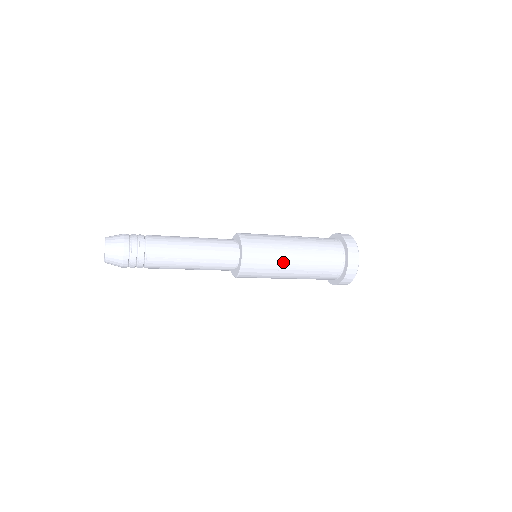
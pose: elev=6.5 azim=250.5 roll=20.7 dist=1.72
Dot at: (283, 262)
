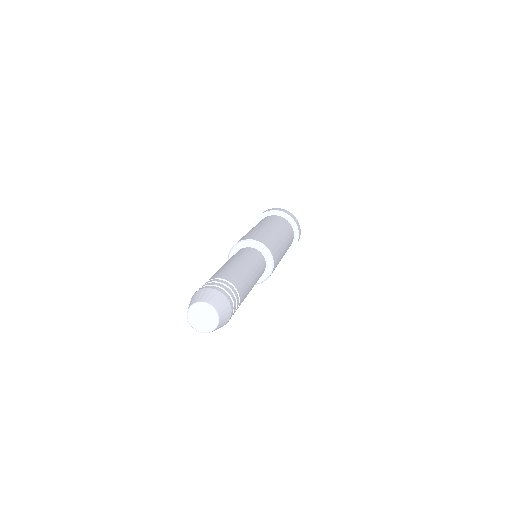
Dot at: (281, 243)
